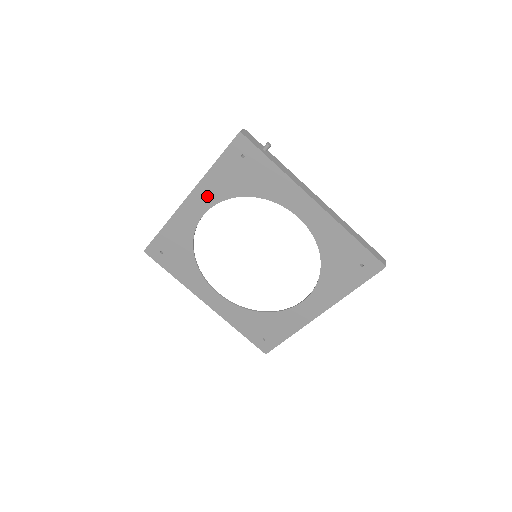
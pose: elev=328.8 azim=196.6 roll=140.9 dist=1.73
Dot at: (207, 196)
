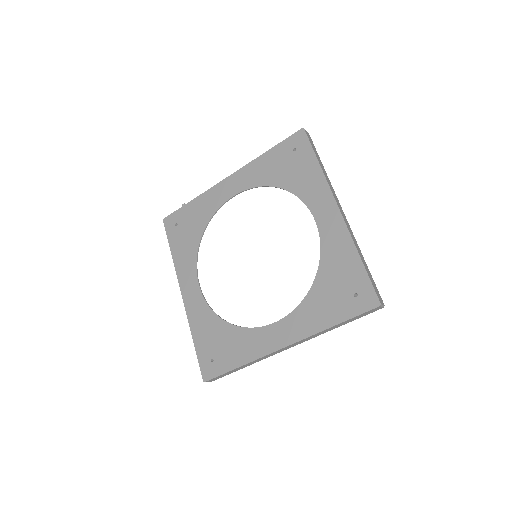
Dot at: (188, 273)
